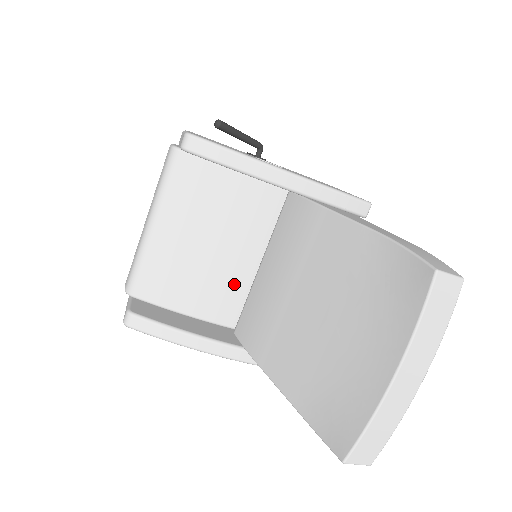
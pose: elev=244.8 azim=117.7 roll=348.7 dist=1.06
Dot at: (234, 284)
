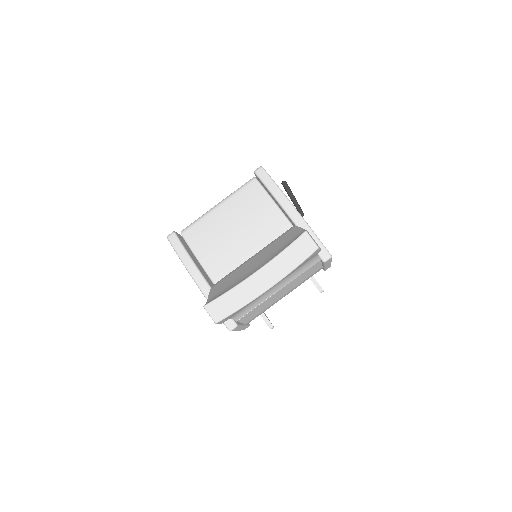
Dot at: (234, 260)
